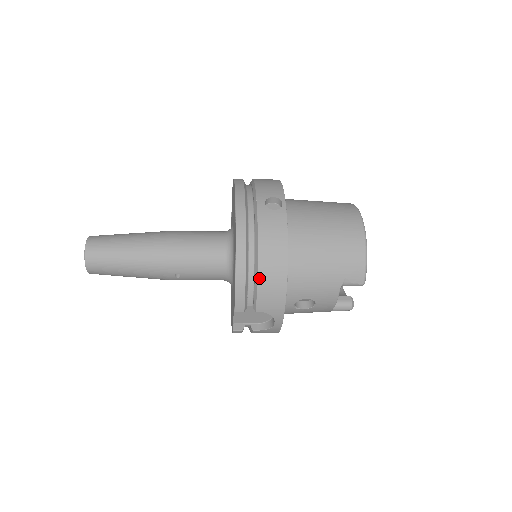
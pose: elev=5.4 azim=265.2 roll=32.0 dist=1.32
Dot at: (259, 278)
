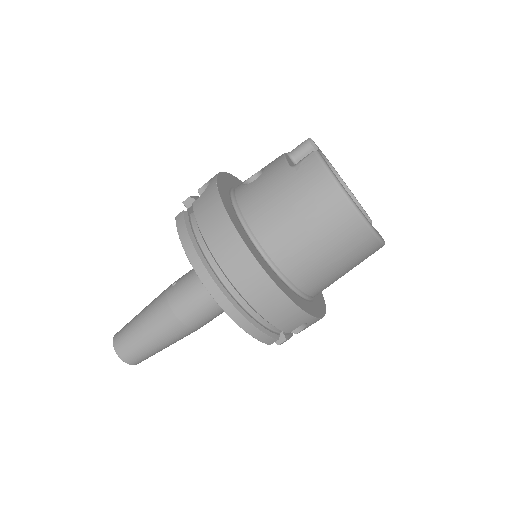
Dot at: occluded
